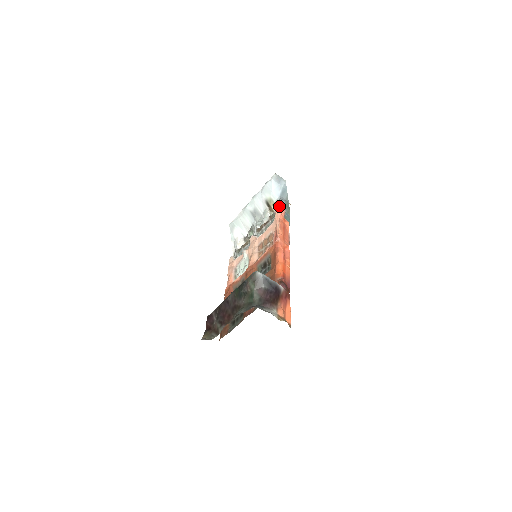
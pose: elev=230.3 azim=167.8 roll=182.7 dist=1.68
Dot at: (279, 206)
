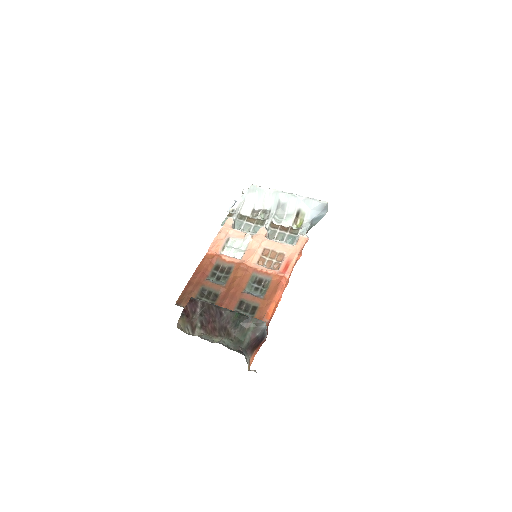
Dot at: (308, 237)
